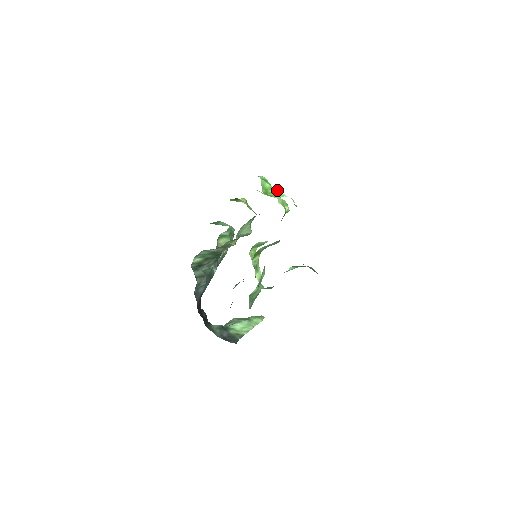
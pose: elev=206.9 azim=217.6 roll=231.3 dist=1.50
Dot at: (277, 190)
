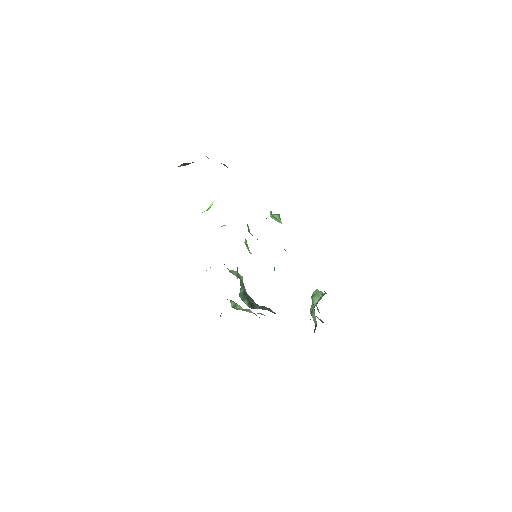
Dot at: occluded
